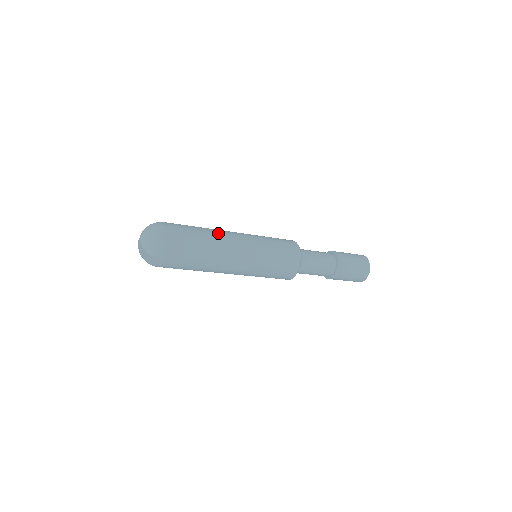
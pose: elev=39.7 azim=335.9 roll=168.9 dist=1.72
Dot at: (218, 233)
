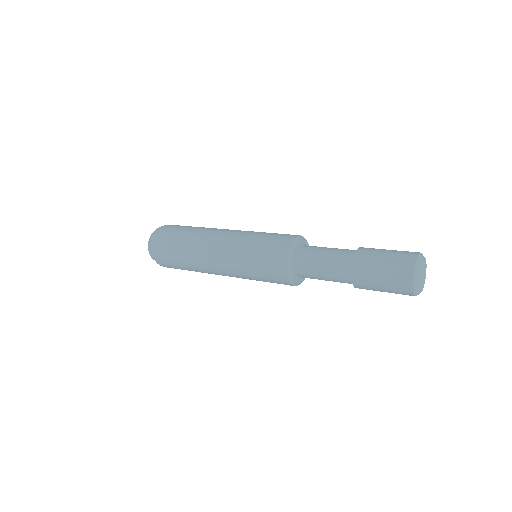
Dot at: (203, 233)
